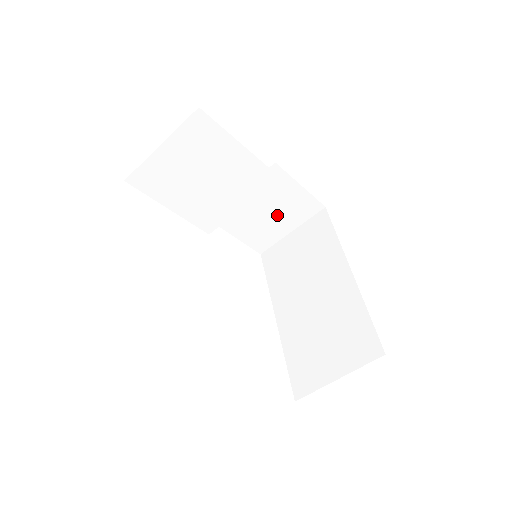
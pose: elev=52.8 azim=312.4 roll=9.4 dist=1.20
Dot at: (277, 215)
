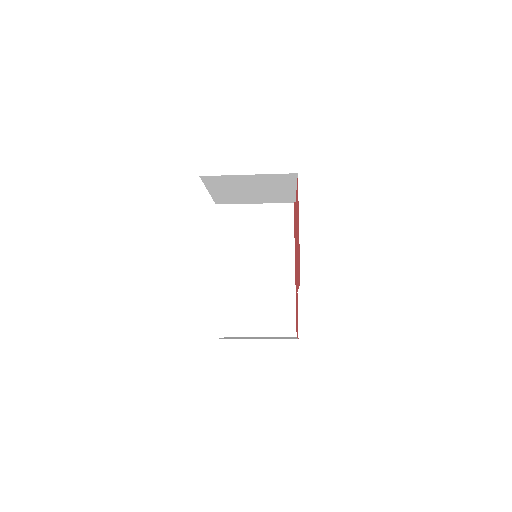
Dot at: occluded
